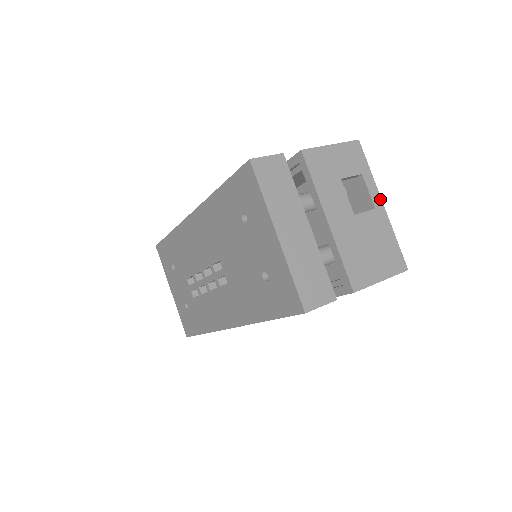
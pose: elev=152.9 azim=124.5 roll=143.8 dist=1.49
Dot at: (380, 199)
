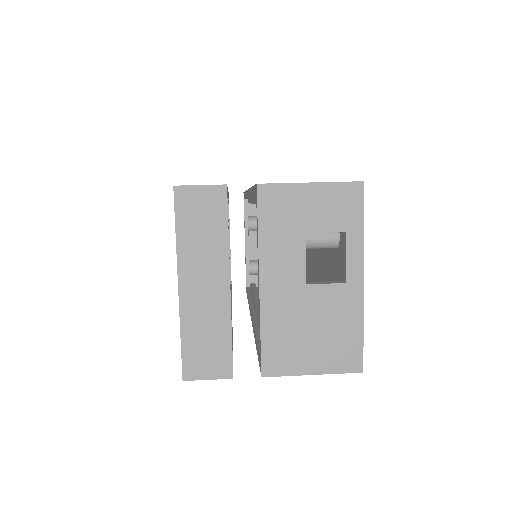
Dot at: (361, 272)
